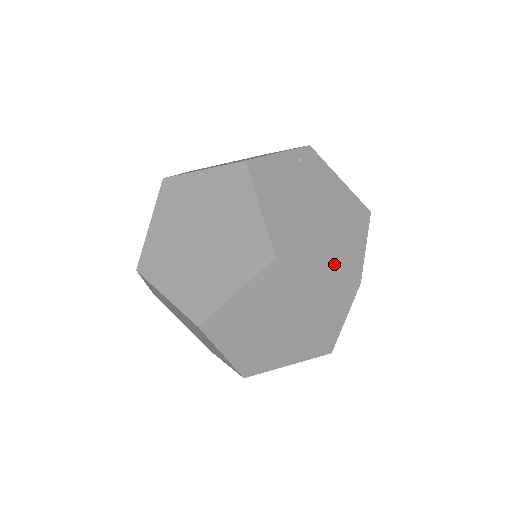
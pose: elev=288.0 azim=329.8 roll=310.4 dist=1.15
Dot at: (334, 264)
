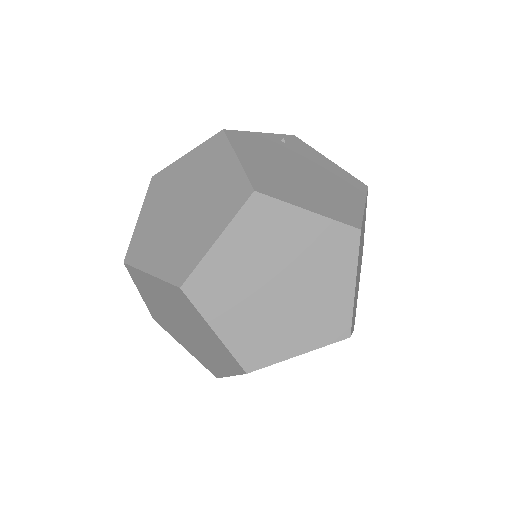
Dot at: (326, 210)
